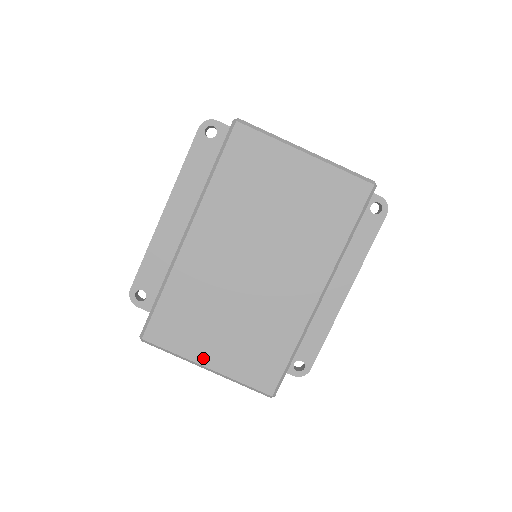
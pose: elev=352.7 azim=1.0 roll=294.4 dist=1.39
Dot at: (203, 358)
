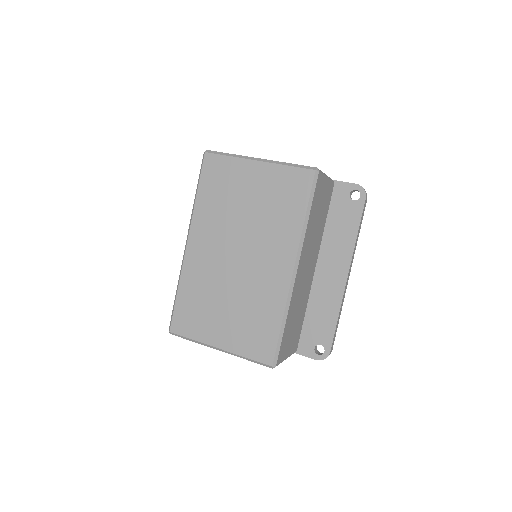
Dot at: (214, 341)
